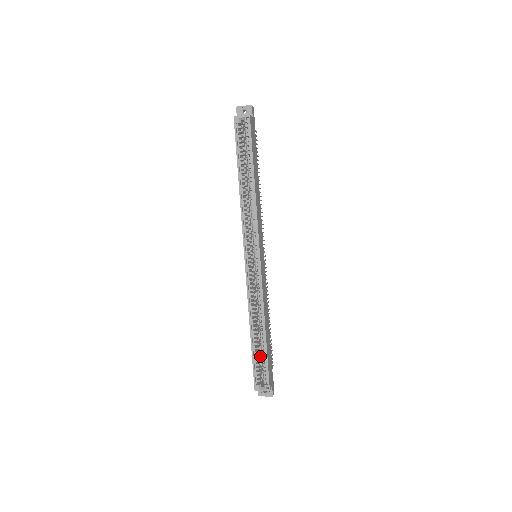
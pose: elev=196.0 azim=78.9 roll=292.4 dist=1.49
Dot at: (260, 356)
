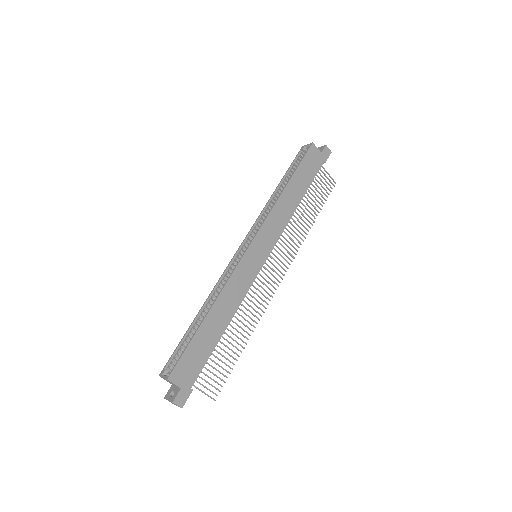
Dot at: occluded
